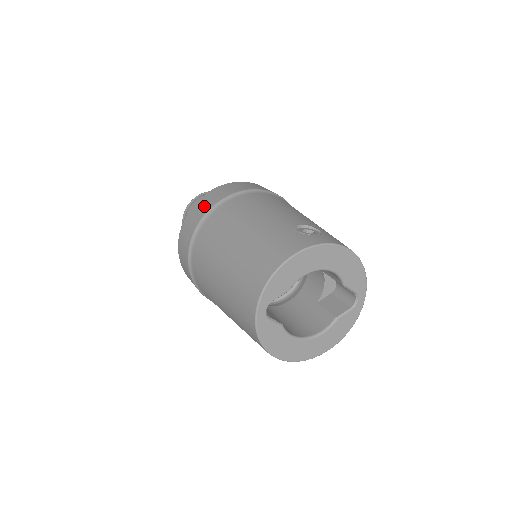
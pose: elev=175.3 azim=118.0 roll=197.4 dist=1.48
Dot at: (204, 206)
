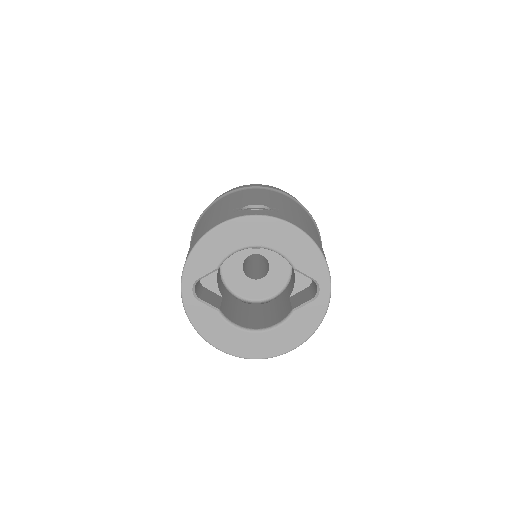
Dot at: occluded
